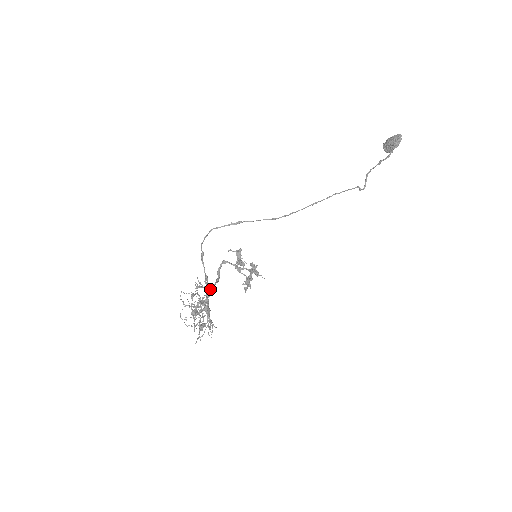
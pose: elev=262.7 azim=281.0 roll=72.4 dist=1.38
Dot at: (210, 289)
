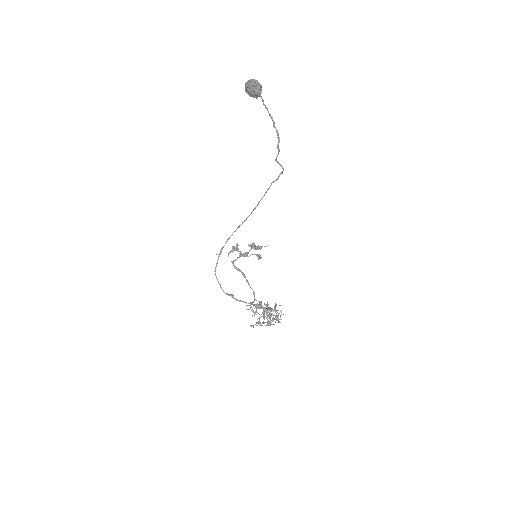
Dot at: occluded
